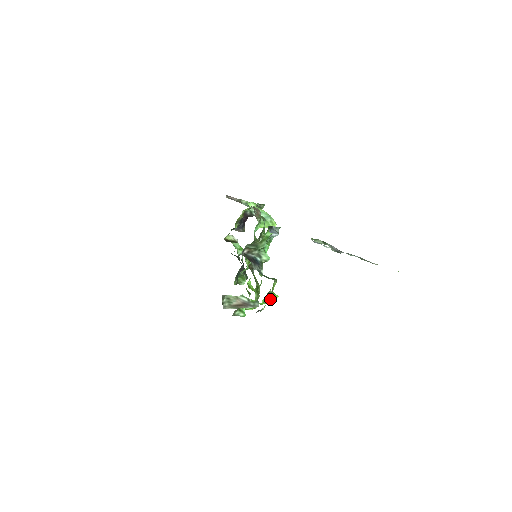
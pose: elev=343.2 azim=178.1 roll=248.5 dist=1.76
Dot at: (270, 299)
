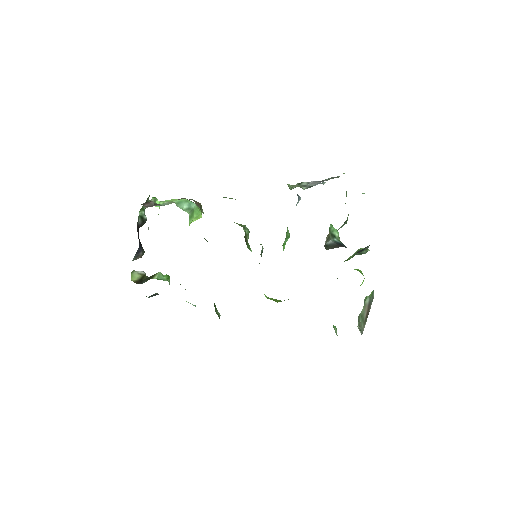
Dot at: occluded
